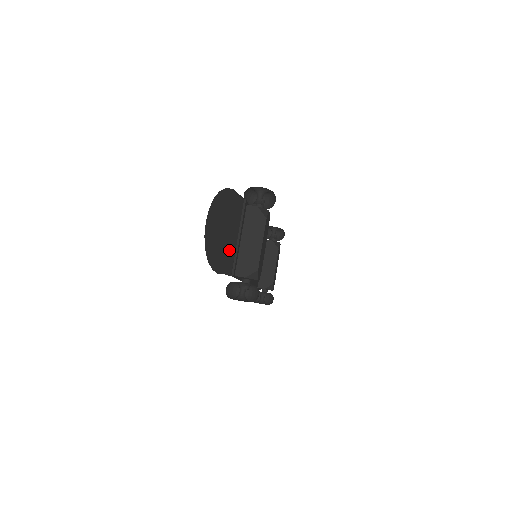
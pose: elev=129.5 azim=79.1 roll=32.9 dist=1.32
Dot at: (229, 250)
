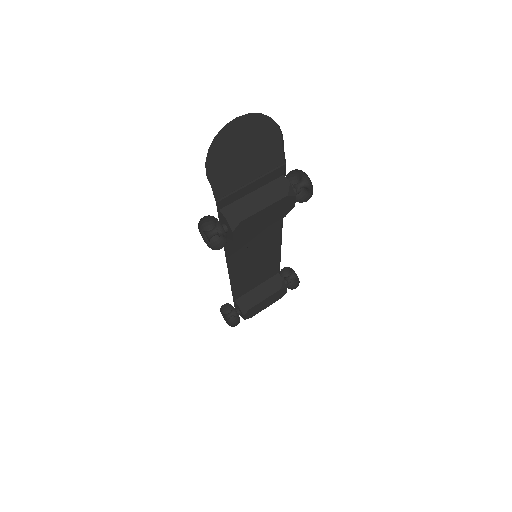
Dot at: (234, 177)
